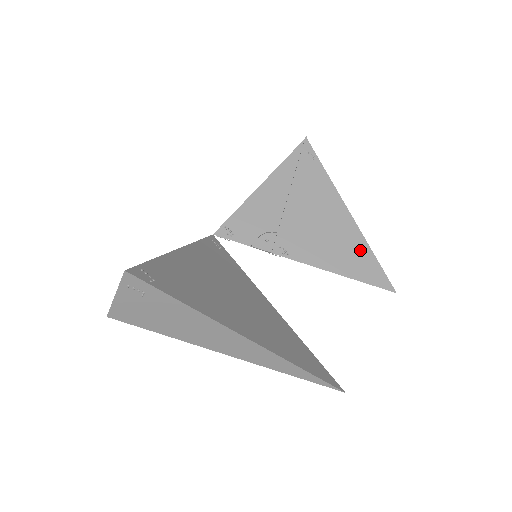
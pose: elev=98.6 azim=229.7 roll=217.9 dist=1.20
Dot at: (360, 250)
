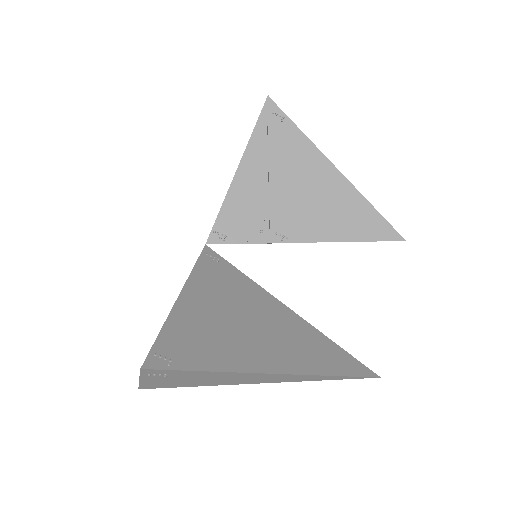
Dot at: (359, 208)
